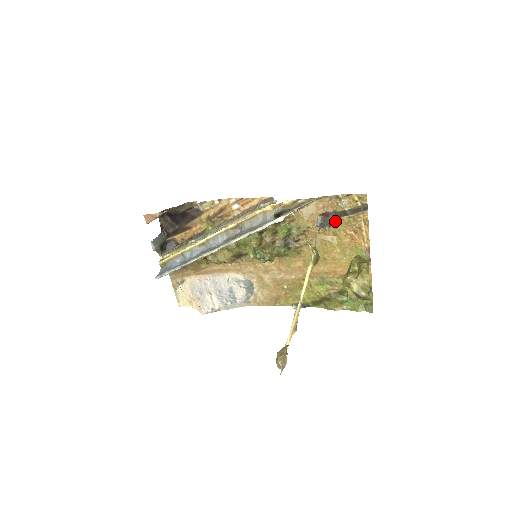
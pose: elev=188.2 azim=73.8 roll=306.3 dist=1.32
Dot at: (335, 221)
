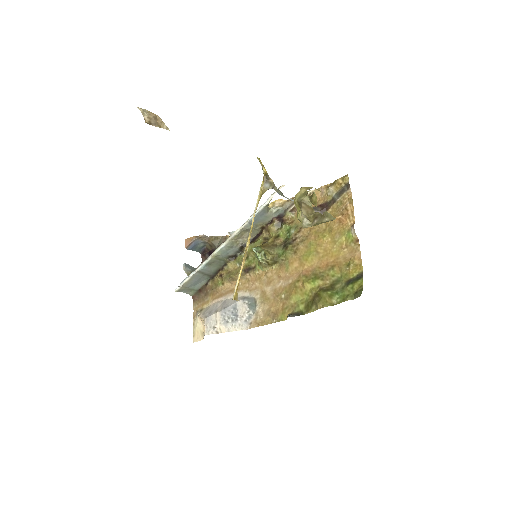
Dot at: occluded
